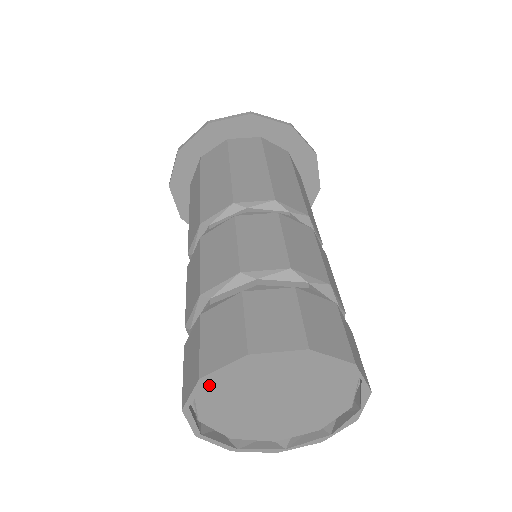
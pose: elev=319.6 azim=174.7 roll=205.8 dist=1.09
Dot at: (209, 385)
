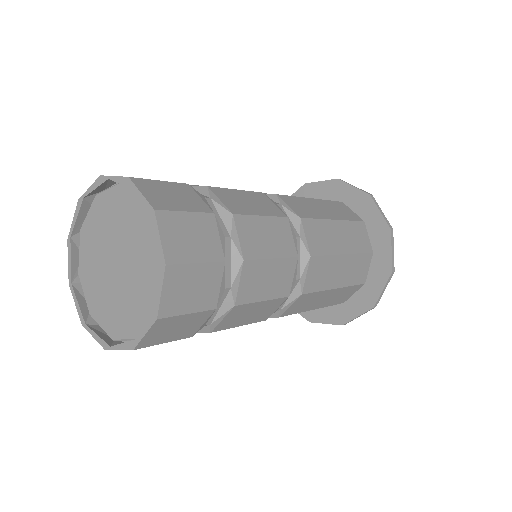
Dot at: (88, 222)
